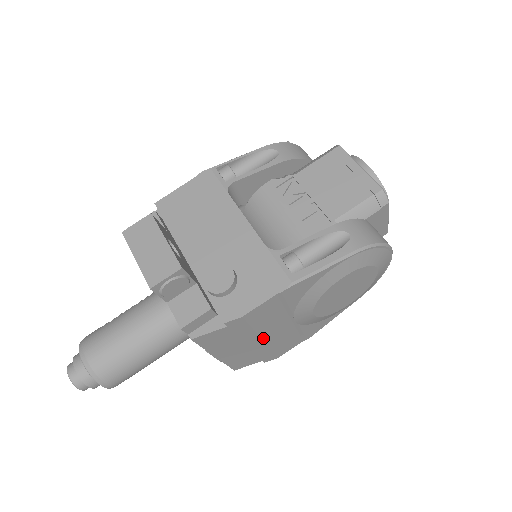
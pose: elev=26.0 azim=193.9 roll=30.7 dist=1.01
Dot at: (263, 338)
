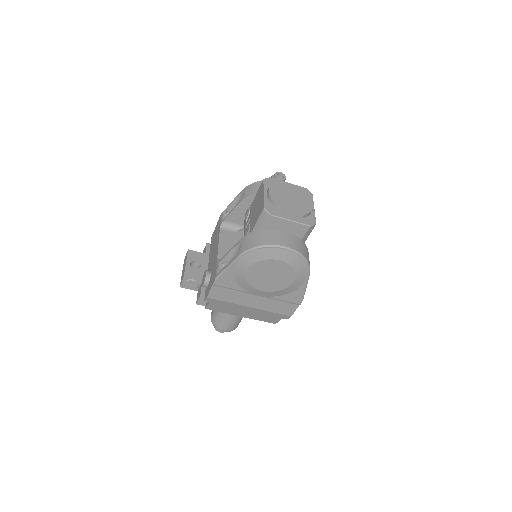
Dot at: (248, 306)
